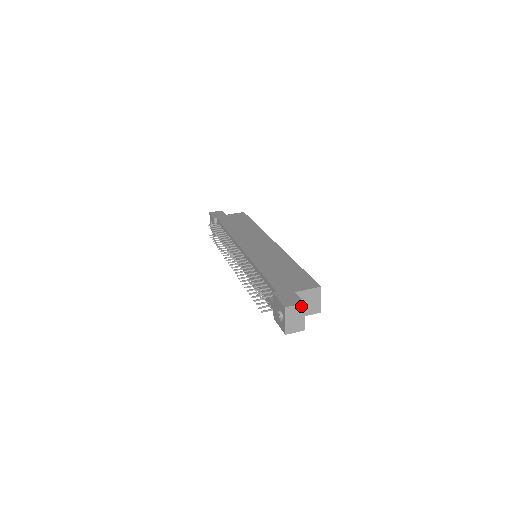
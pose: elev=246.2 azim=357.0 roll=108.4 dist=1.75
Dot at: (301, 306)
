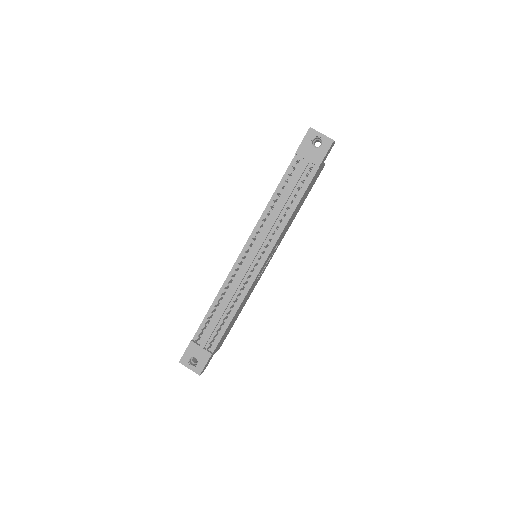
Dot at: occluded
